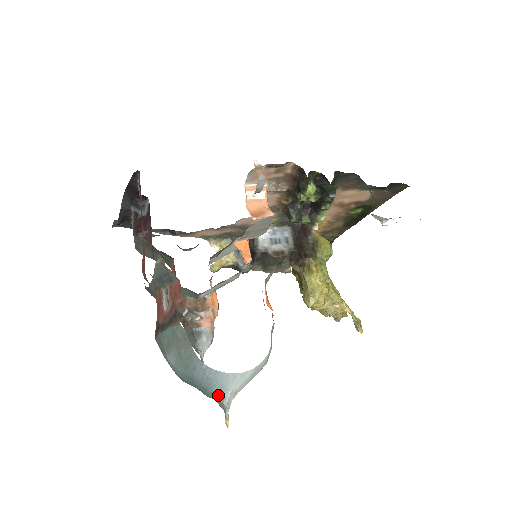
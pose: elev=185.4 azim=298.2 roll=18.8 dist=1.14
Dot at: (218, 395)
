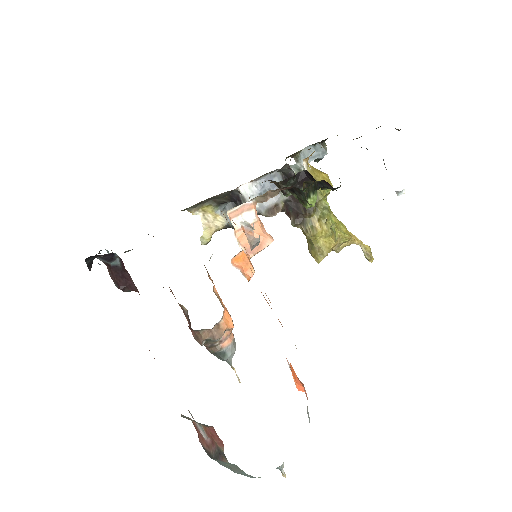
Dot at: occluded
